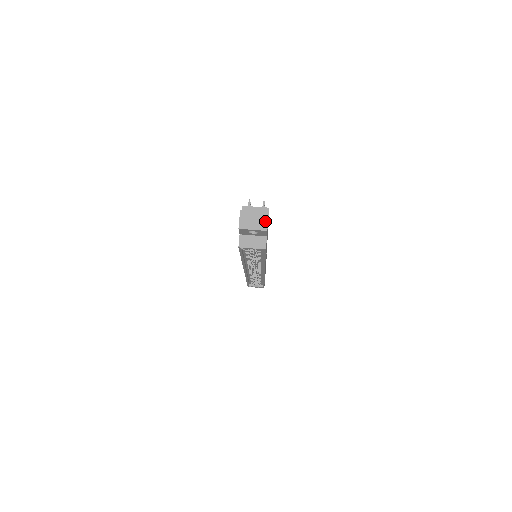
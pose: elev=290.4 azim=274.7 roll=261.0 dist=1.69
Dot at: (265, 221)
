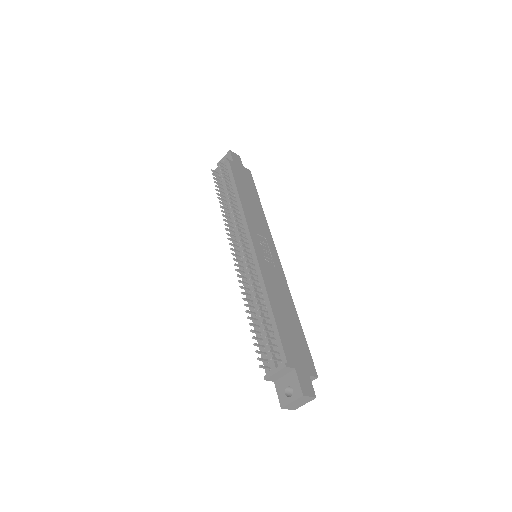
Dot at: (307, 398)
